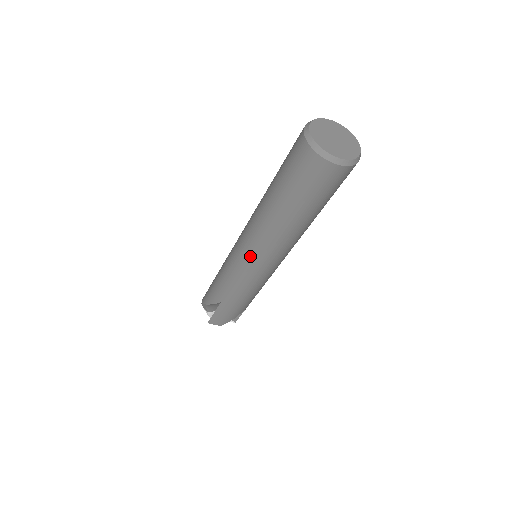
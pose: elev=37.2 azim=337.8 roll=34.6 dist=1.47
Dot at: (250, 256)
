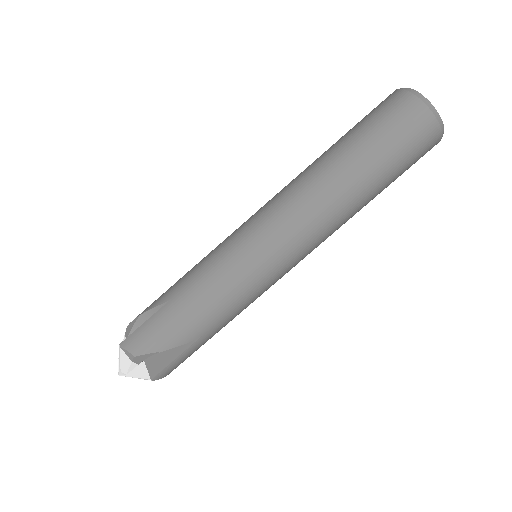
Dot at: (261, 218)
